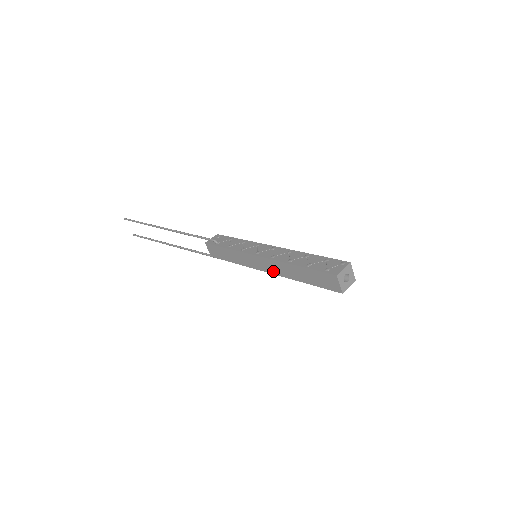
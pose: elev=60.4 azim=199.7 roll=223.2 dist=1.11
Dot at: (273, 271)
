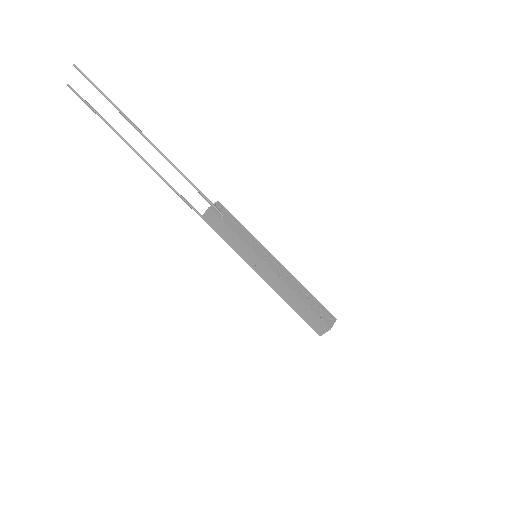
Dot at: (270, 283)
